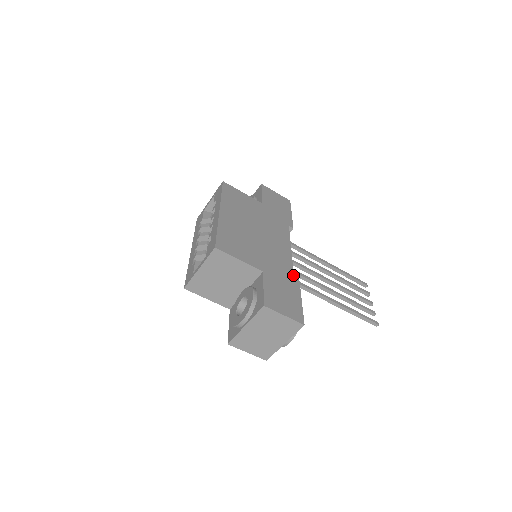
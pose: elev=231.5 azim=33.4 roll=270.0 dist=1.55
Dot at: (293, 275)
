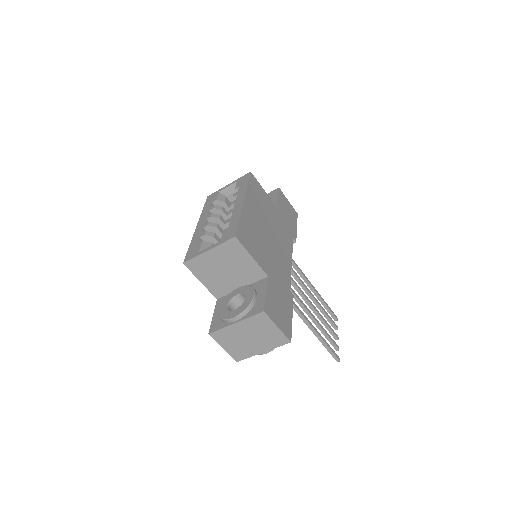
Dot at: occluded
